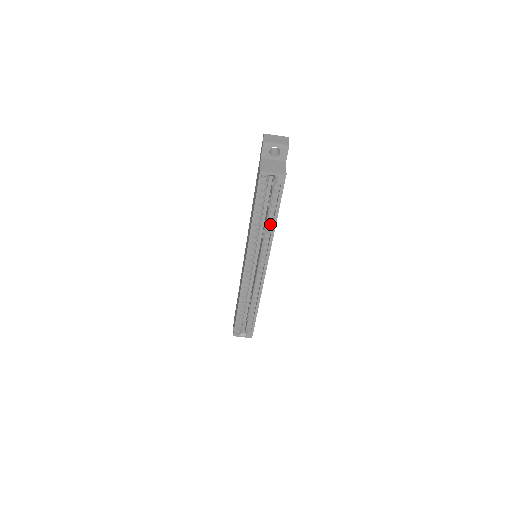
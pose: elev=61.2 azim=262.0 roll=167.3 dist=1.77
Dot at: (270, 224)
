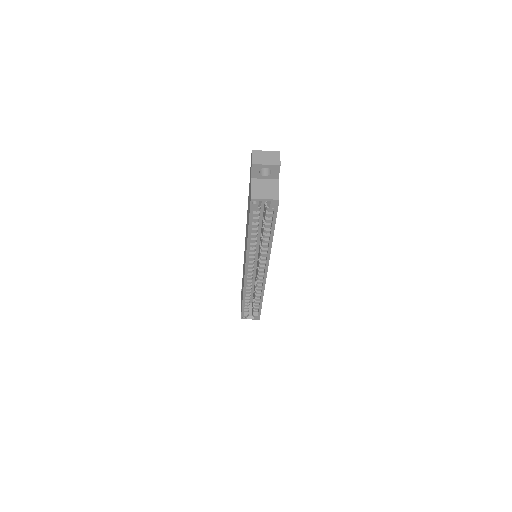
Dot at: (267, 238)
